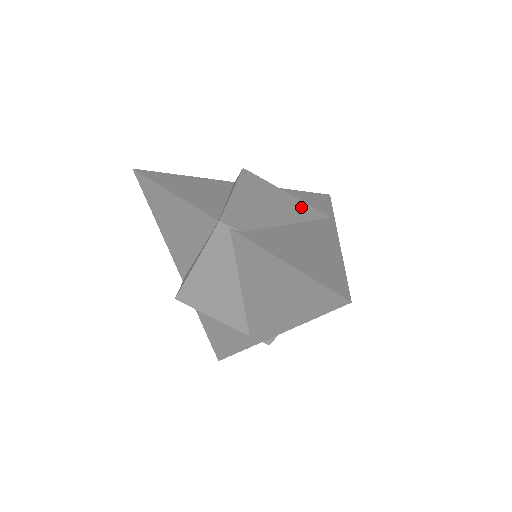
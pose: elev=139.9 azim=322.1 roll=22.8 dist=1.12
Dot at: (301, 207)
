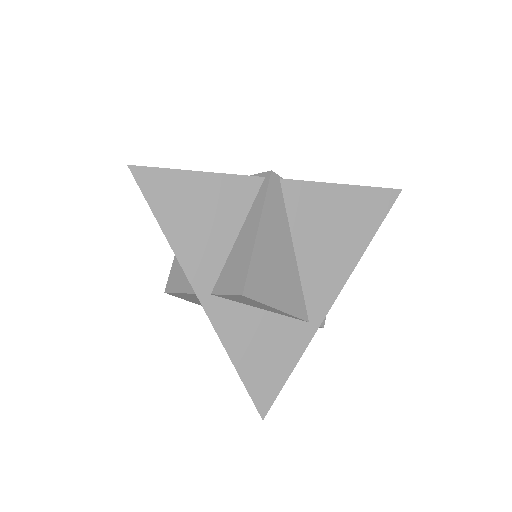
Dot at: occluded
